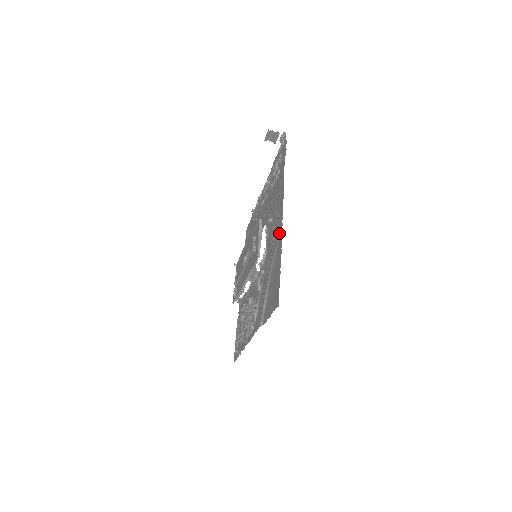
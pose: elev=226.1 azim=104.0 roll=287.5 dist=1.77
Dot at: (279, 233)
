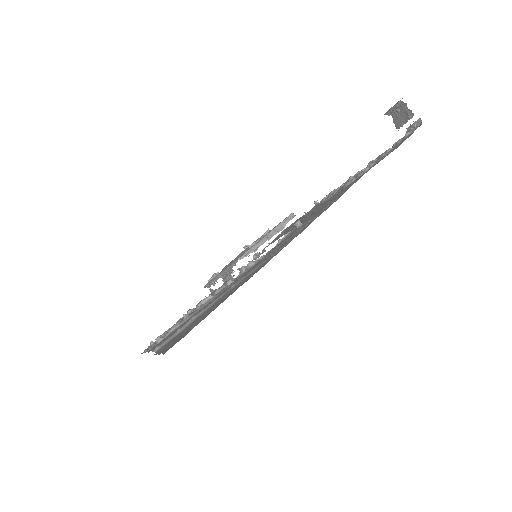
Dot at: occluded
